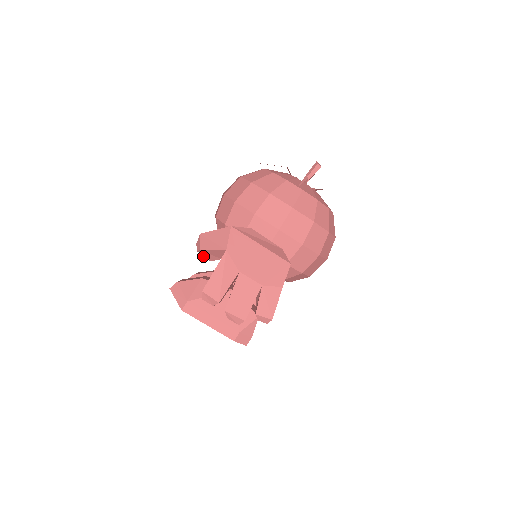
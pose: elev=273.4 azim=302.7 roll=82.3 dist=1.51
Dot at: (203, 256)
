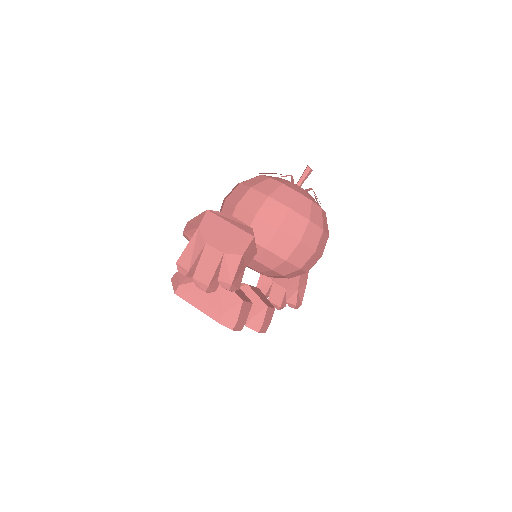
Dot at: occluded
